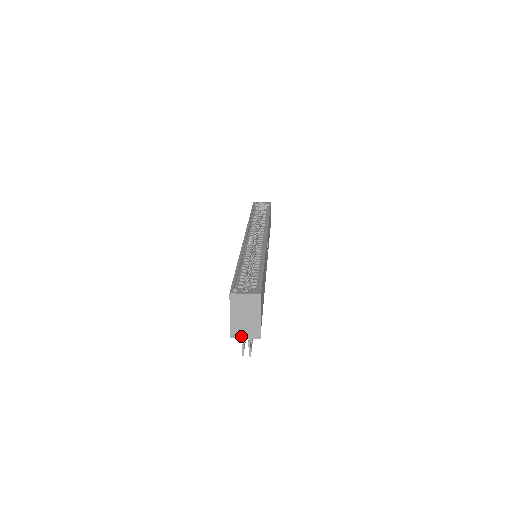
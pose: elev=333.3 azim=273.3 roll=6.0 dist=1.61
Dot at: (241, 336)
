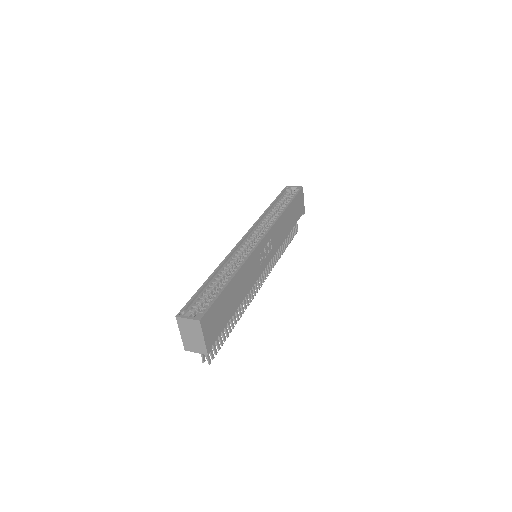
Dot at: (193, 350)
